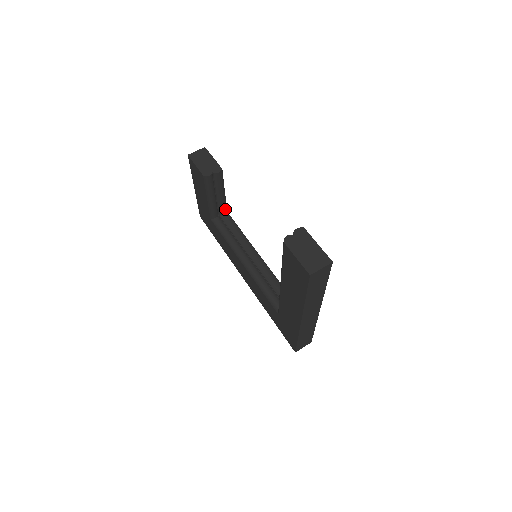
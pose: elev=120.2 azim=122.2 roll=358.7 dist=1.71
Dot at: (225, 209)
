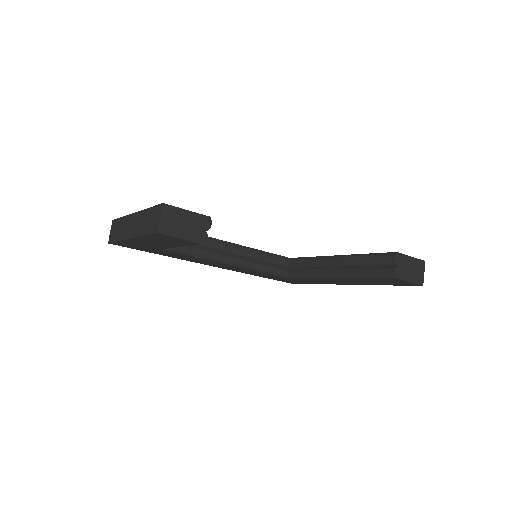
Dot at: occluded
